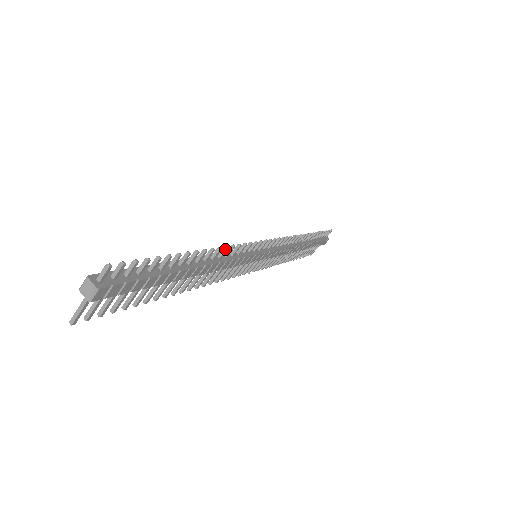
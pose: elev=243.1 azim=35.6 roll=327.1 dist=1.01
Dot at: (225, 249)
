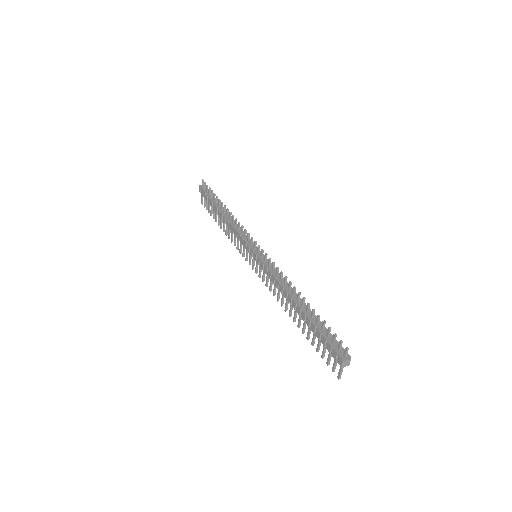
Dot at: occluded
